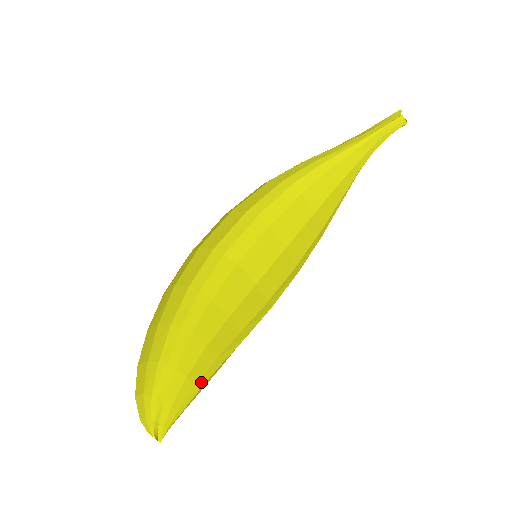
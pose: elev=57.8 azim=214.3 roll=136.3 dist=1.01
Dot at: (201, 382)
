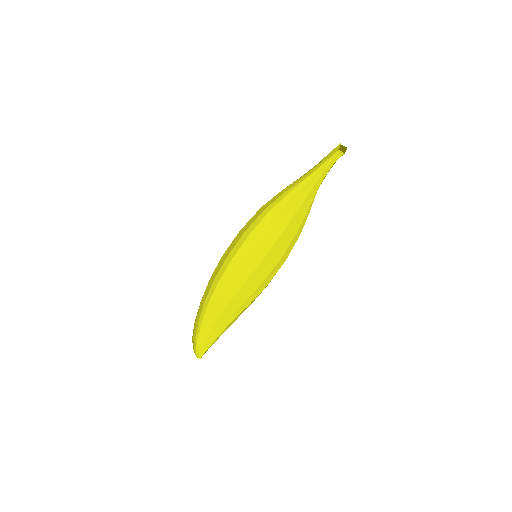
Dot at: (220, 331)
